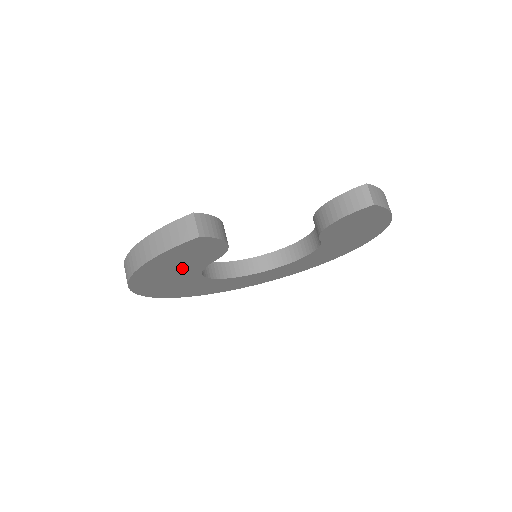
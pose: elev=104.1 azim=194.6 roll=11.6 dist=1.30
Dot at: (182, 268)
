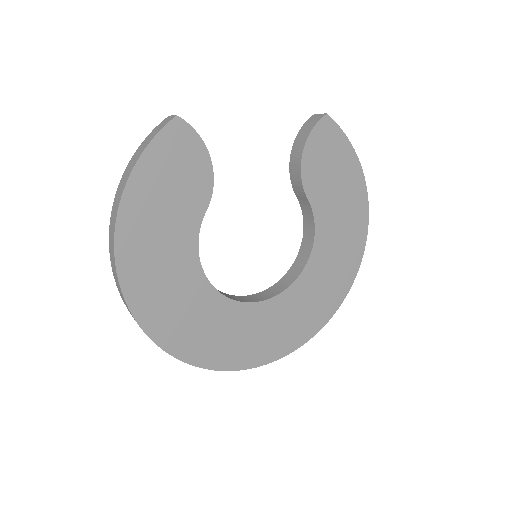
Dot at: (173, 220)
